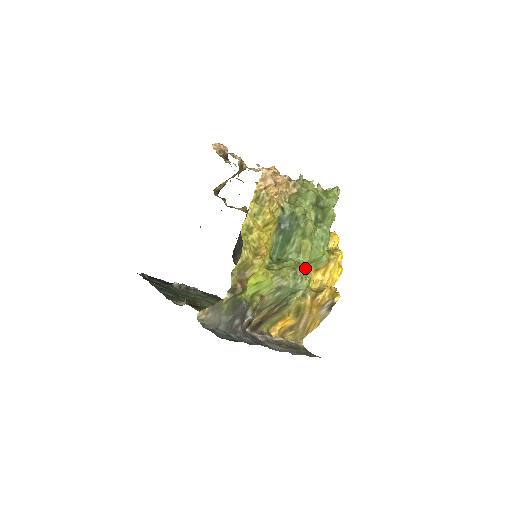
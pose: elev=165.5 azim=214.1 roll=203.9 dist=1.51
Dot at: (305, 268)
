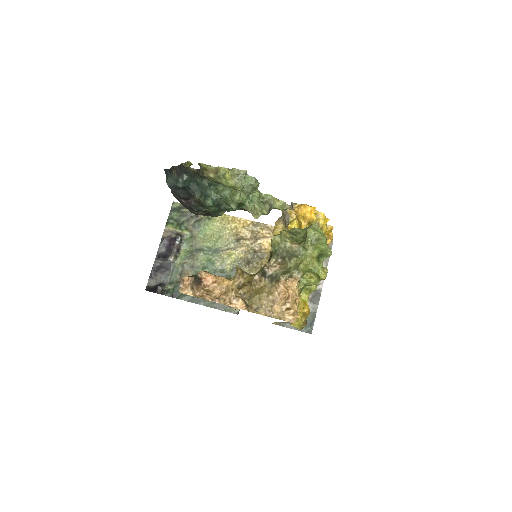
Dot at: occluded
